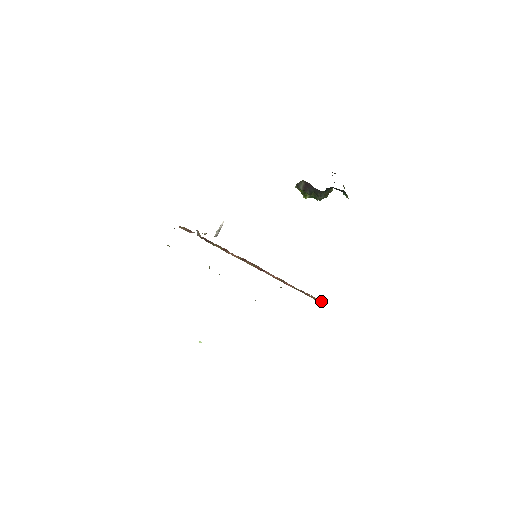
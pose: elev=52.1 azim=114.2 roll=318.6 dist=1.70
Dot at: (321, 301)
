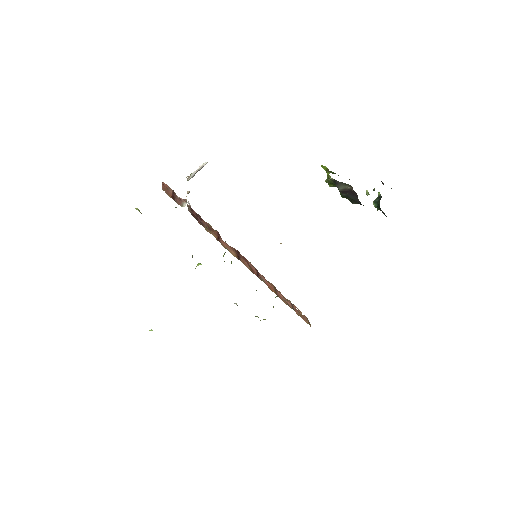
Dot at: (306, 317)
